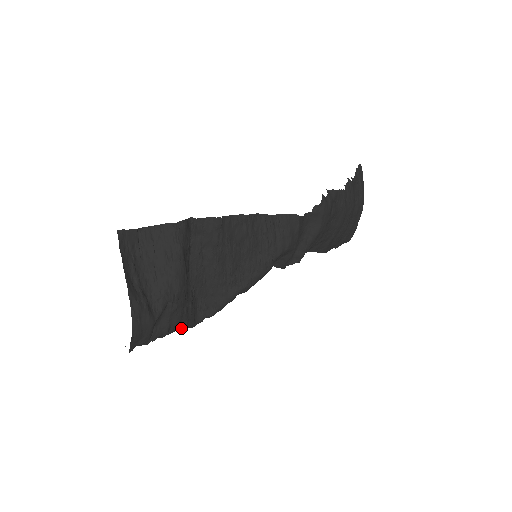
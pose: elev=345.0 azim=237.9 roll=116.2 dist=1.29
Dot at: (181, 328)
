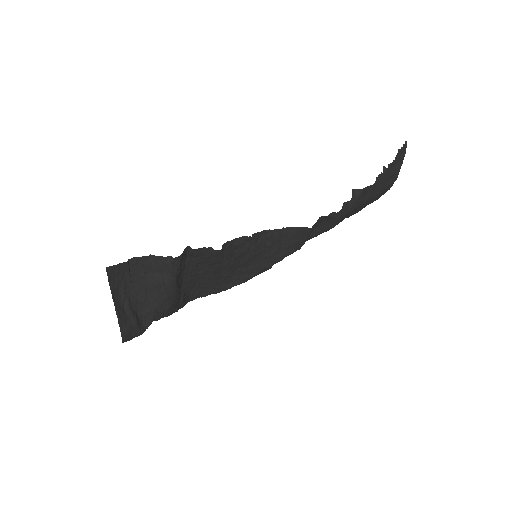
Dot at: occluded
